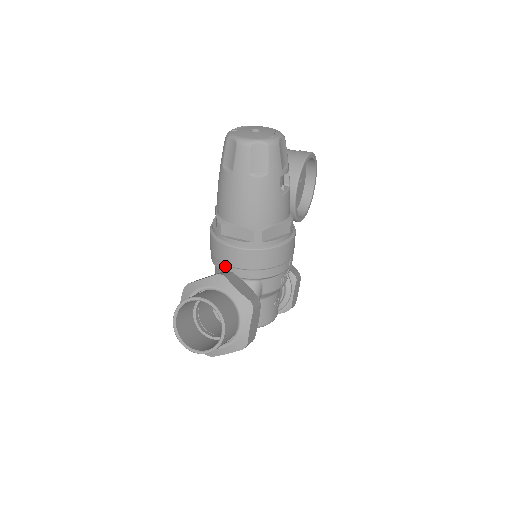
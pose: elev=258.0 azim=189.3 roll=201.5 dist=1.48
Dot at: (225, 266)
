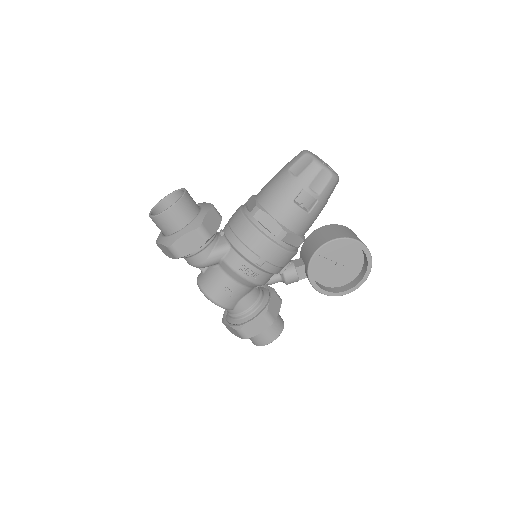
Dot at: occluded
